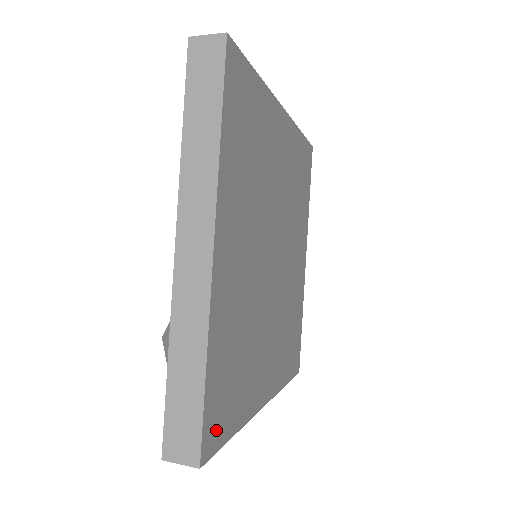
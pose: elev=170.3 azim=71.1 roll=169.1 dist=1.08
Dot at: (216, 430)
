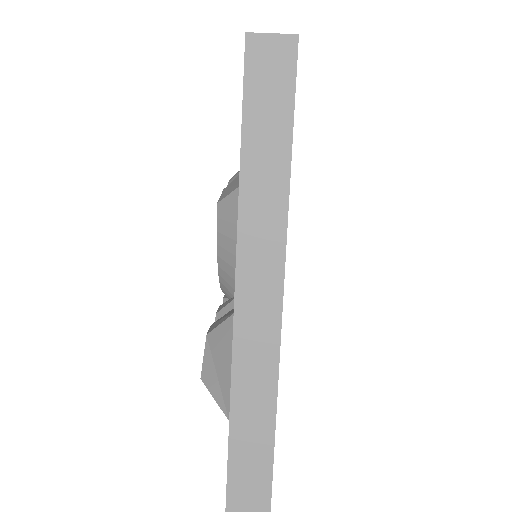
Dot at: occluded
